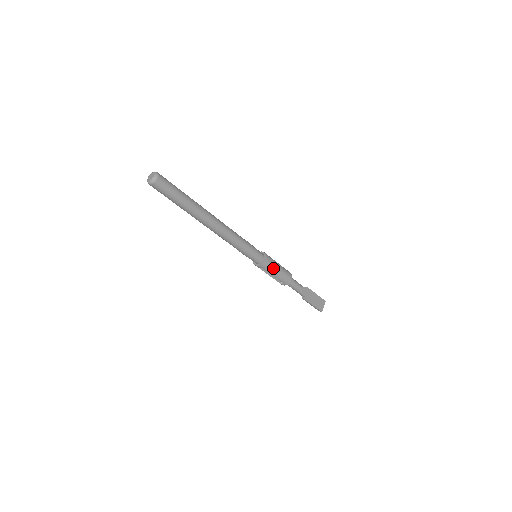
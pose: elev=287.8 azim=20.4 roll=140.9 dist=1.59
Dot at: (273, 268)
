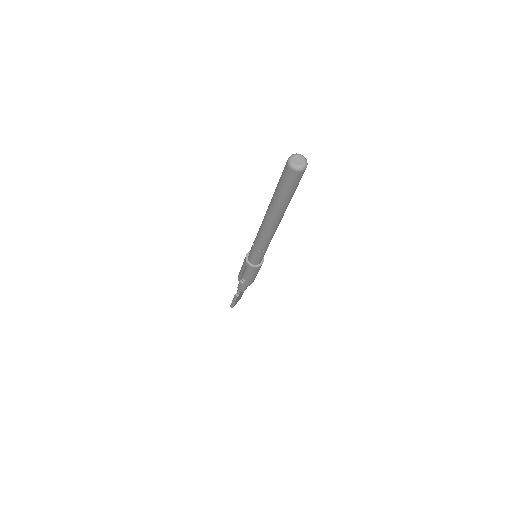
Dot at: (256, 272)
